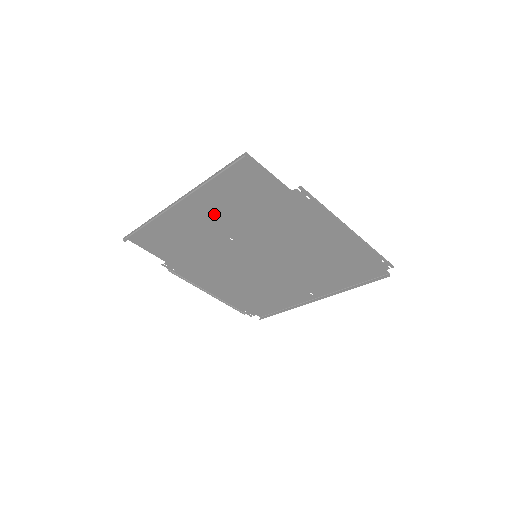
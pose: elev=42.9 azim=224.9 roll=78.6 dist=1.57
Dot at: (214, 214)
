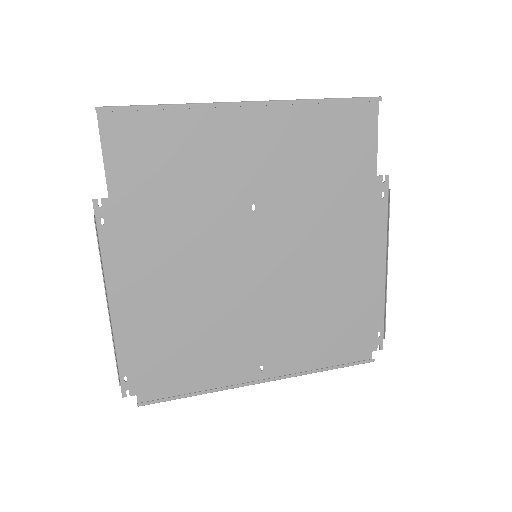
Dot at: (272, 153)
